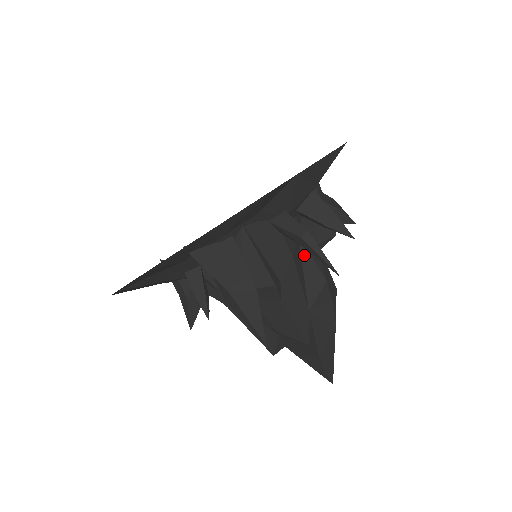
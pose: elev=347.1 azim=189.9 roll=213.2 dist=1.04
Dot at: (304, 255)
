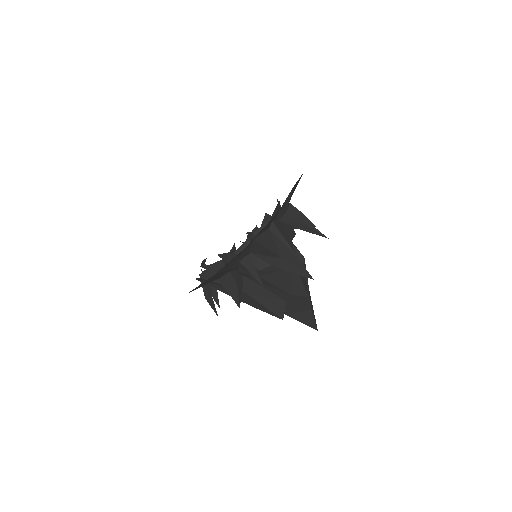
Dot at: occluded
